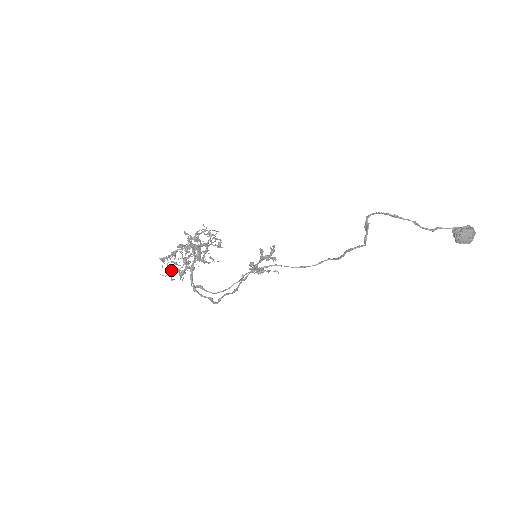
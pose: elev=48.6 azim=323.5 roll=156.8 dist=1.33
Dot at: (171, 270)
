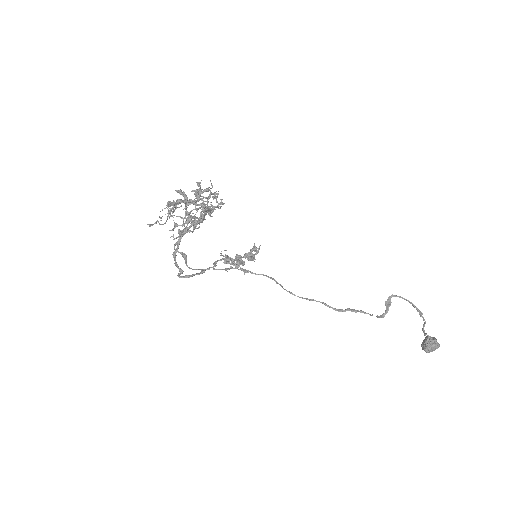
Dot at: occluded
